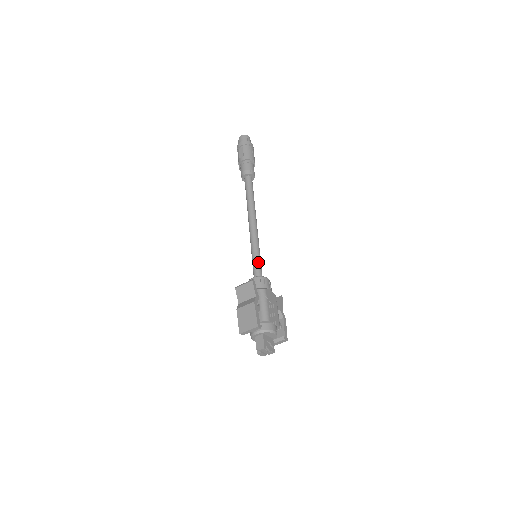
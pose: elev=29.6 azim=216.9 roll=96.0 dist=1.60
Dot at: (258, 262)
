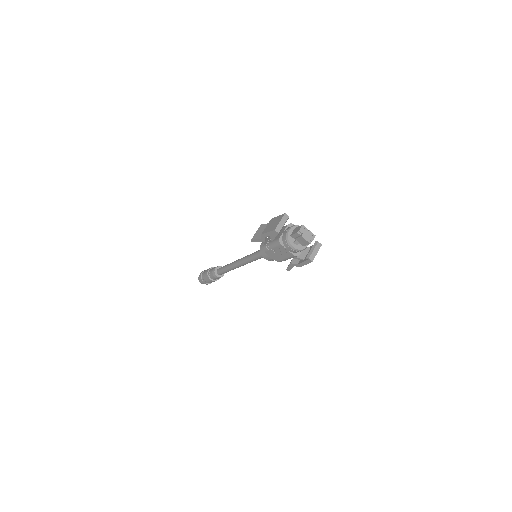
Dot at: occluded
